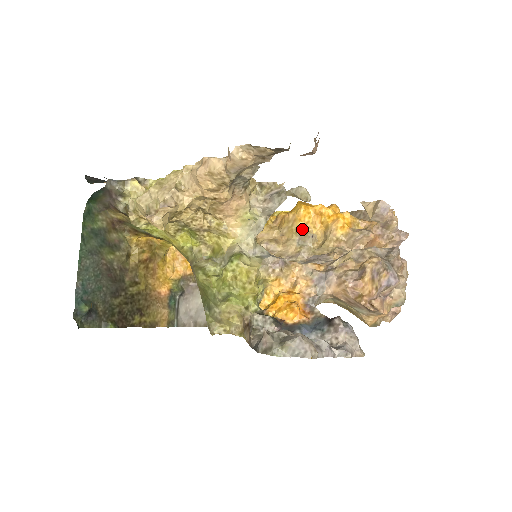
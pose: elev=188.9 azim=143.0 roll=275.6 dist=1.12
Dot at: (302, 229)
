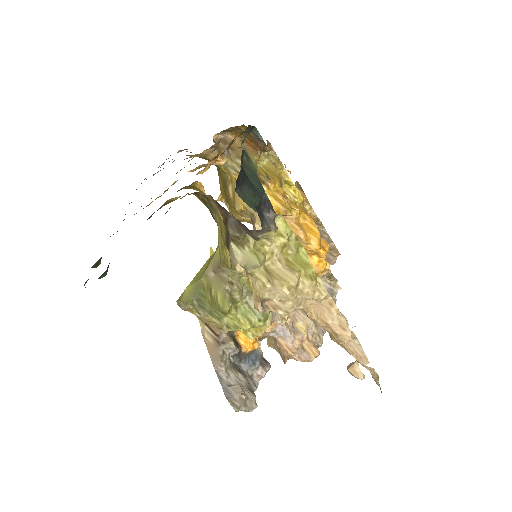
Dot at: occluded
